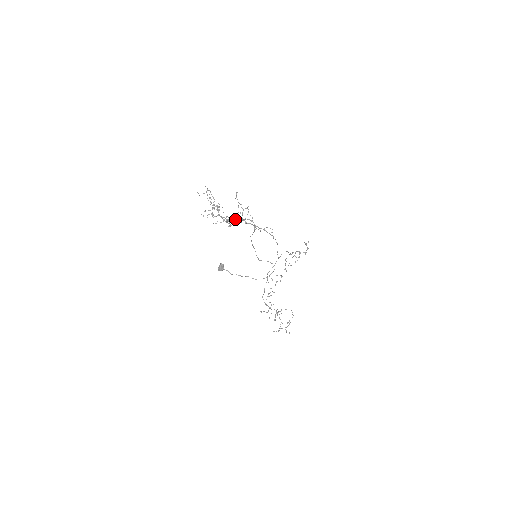
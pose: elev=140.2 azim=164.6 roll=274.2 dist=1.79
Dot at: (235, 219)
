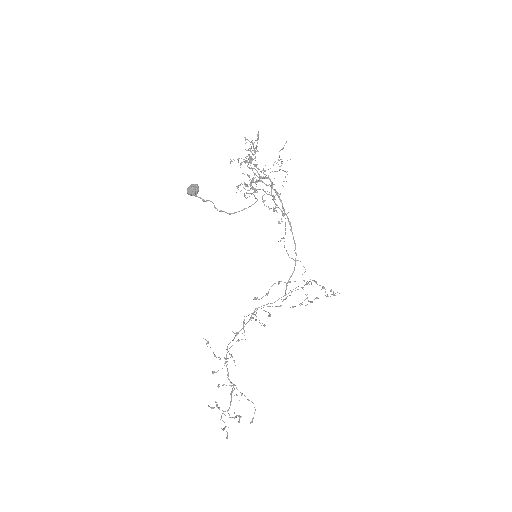
Dot at: (266, 206)
